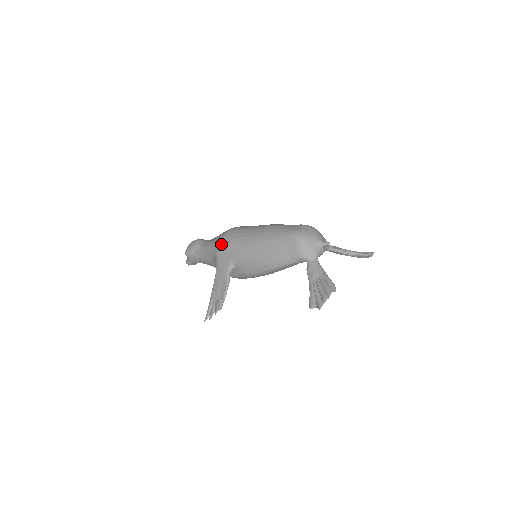
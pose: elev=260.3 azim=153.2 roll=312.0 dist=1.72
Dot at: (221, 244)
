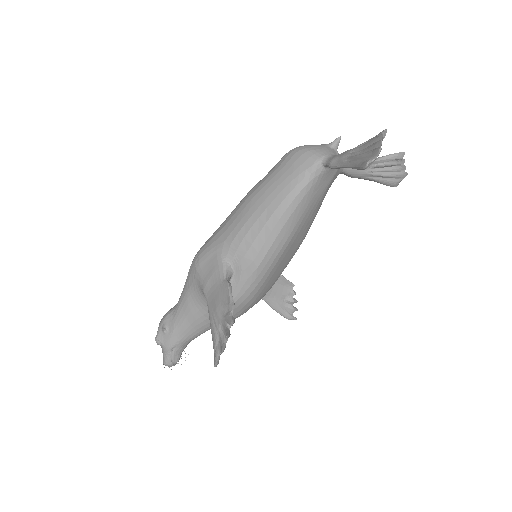
Dot at: (198, 255)
